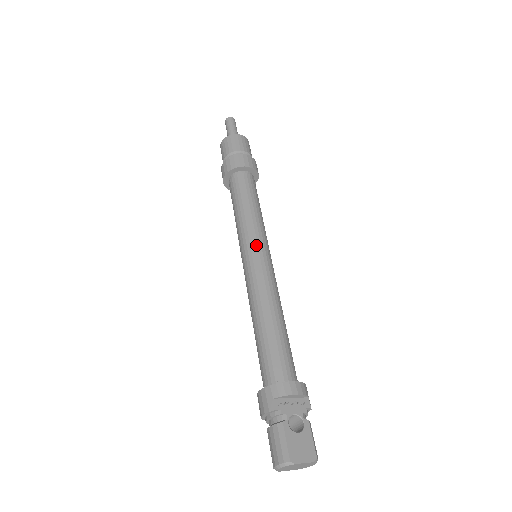
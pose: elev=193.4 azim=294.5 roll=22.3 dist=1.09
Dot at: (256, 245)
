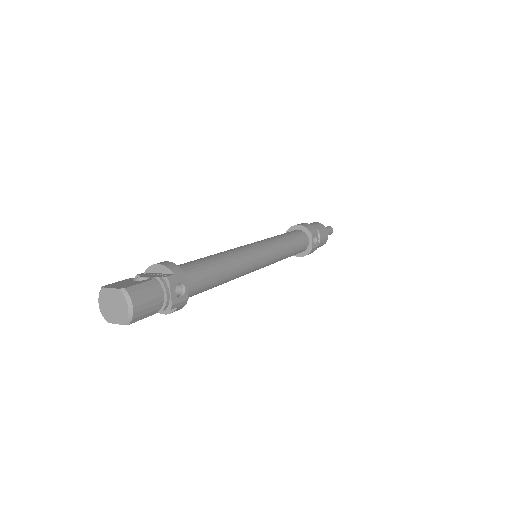
Dot at: occluded
